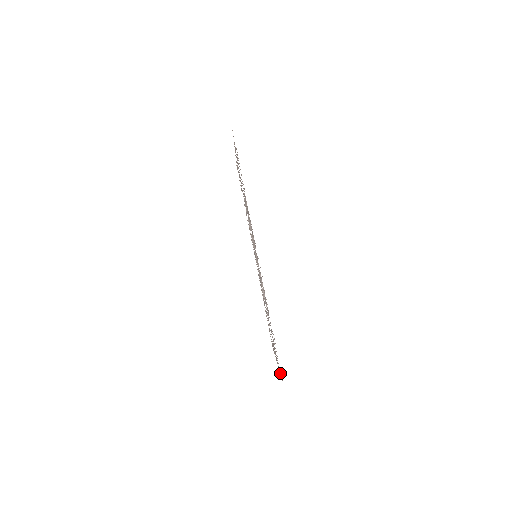
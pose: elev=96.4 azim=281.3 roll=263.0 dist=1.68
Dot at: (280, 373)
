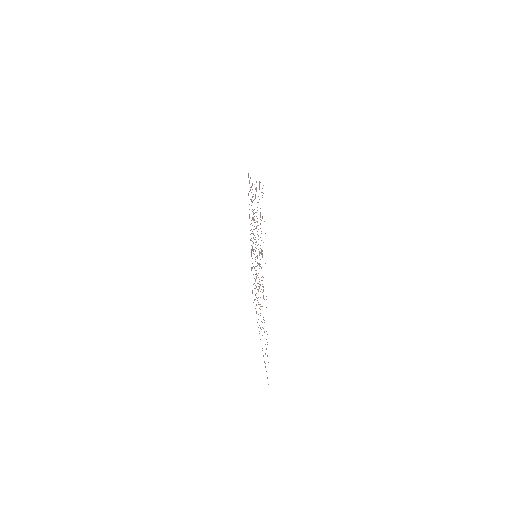
Dot at: occluded
